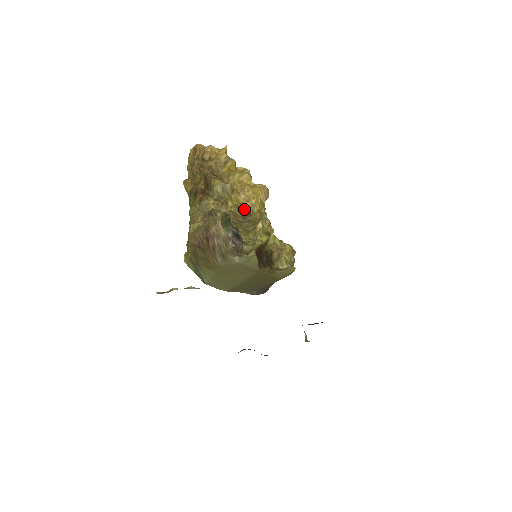
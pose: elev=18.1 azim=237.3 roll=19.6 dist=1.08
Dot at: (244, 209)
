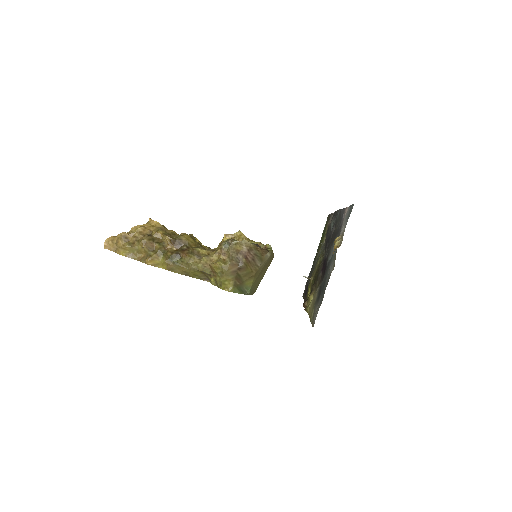
Dot at: occluded
